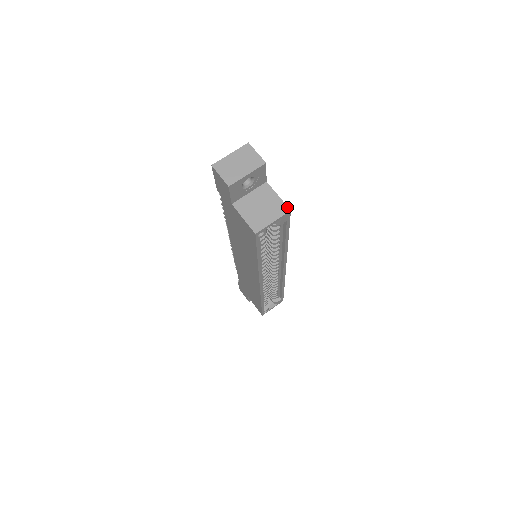
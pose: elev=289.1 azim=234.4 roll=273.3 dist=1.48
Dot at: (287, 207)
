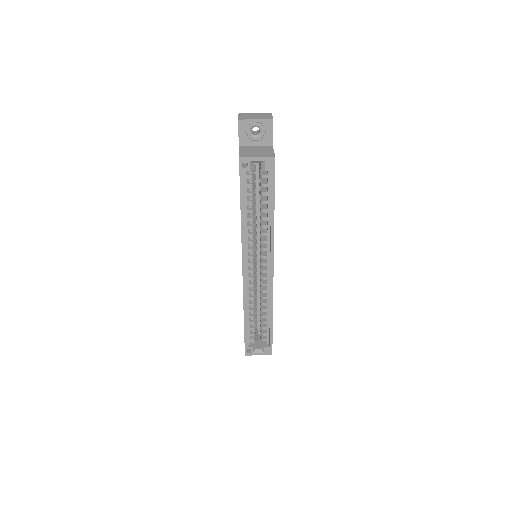
Dot at: (274, 155)
